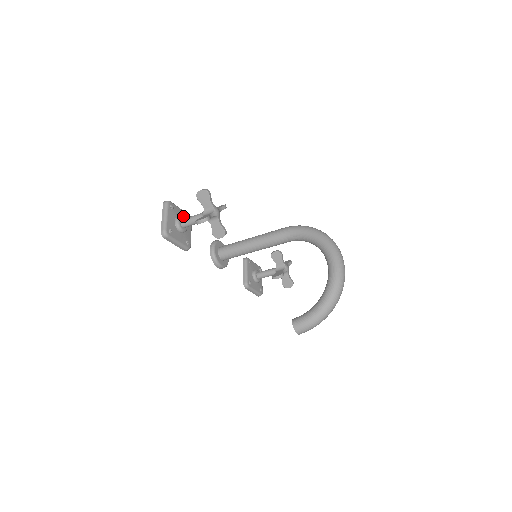
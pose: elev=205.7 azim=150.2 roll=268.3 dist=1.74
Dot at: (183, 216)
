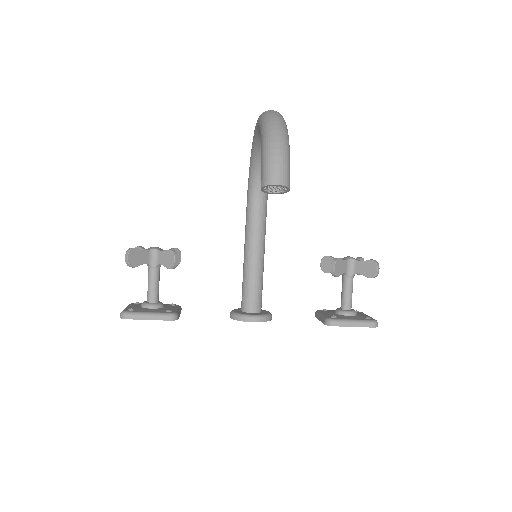
Dot at: occluded
